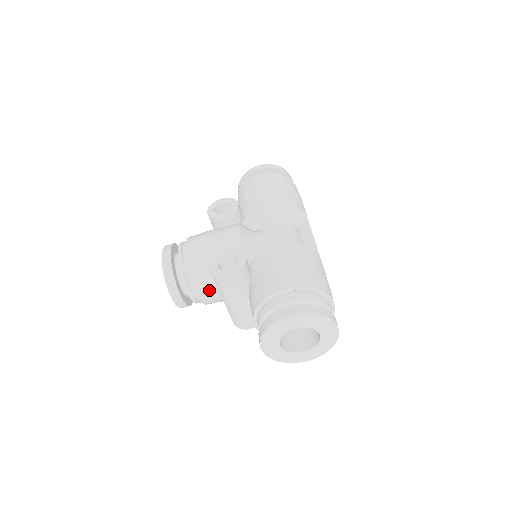
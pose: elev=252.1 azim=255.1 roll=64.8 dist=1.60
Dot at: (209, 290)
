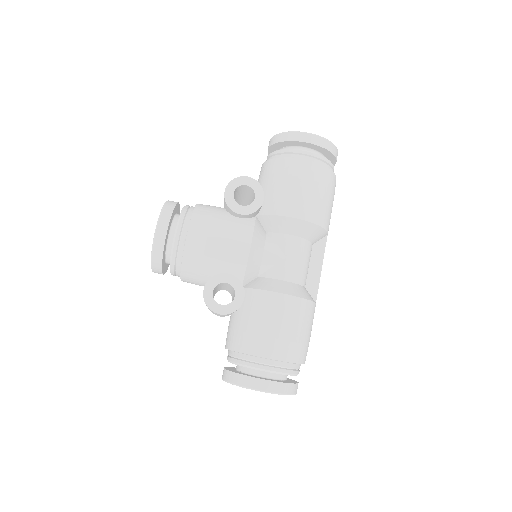
Dot at: (194, 283)
